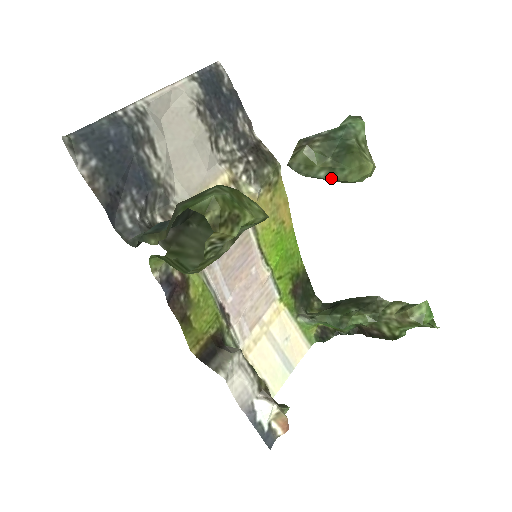
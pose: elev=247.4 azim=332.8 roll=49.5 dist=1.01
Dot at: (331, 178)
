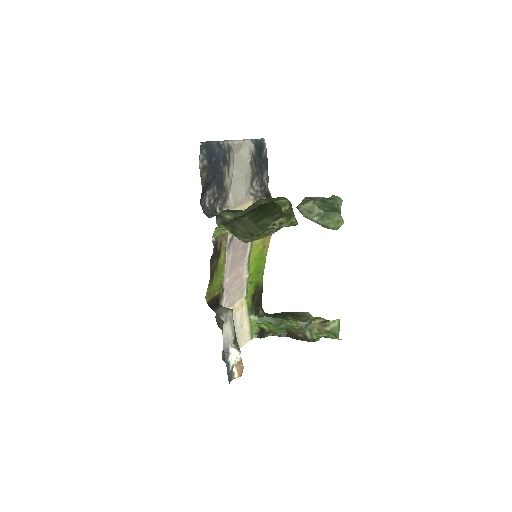
Dot at: (320, 222)
